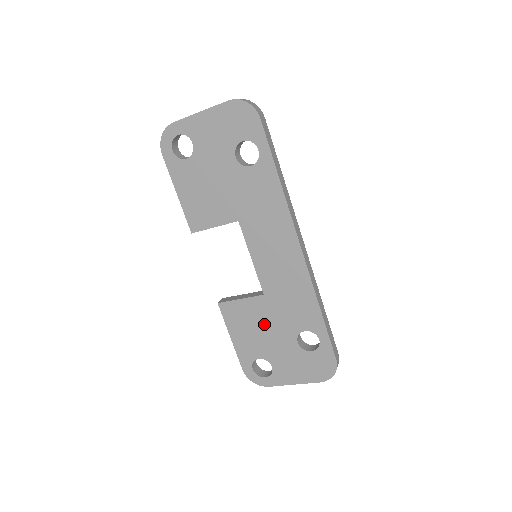
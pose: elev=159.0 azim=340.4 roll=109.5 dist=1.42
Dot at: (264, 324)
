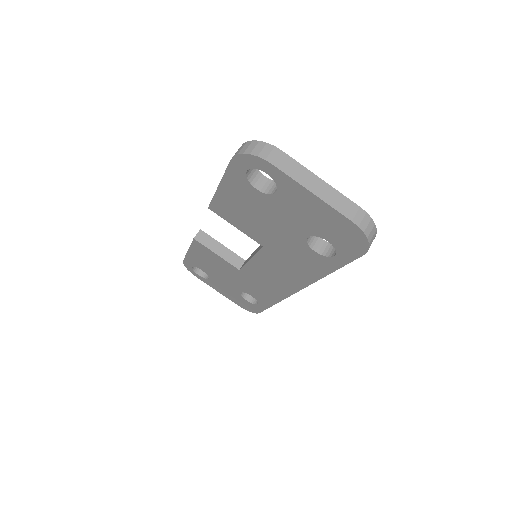
Dot at: (224, 272)
